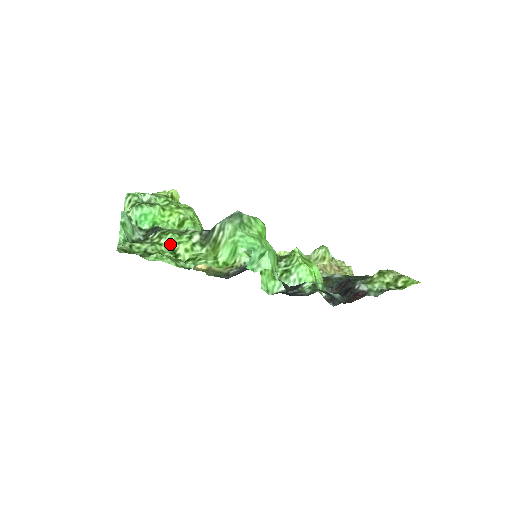
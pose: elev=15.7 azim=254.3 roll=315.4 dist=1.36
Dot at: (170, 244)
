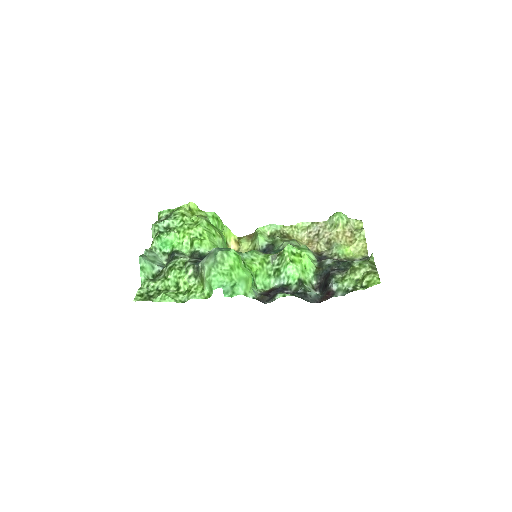
Dot at: (174, 279)
